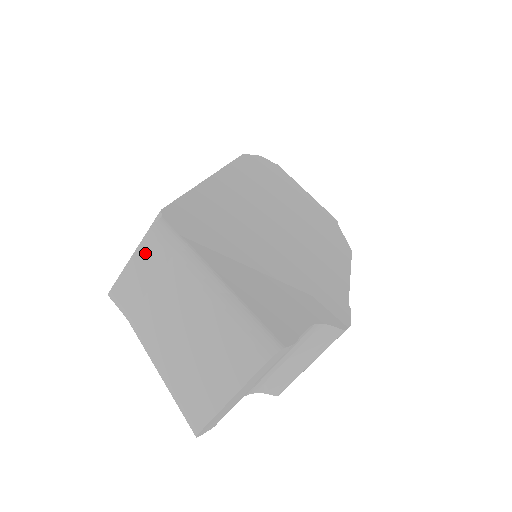
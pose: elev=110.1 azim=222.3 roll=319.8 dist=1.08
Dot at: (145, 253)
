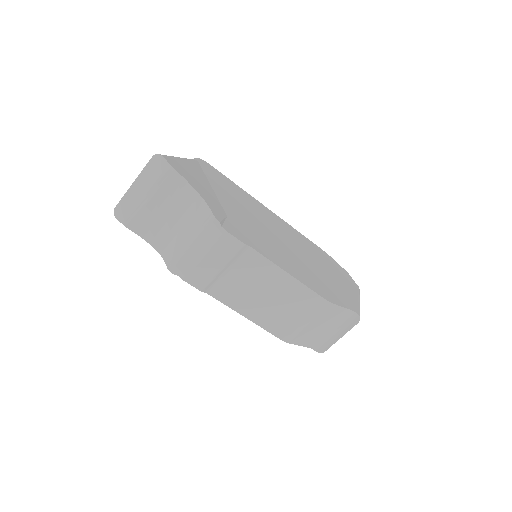
Dot at: occluded
